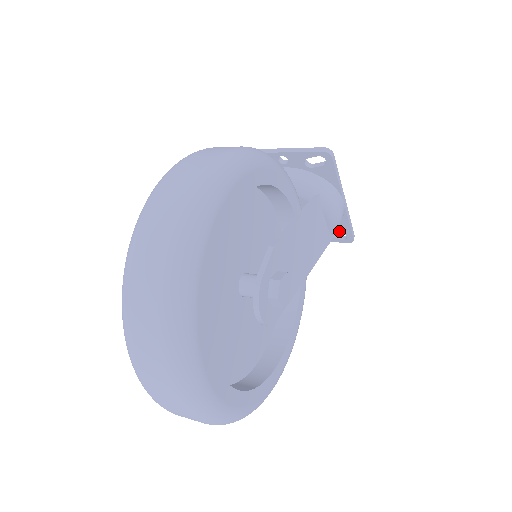
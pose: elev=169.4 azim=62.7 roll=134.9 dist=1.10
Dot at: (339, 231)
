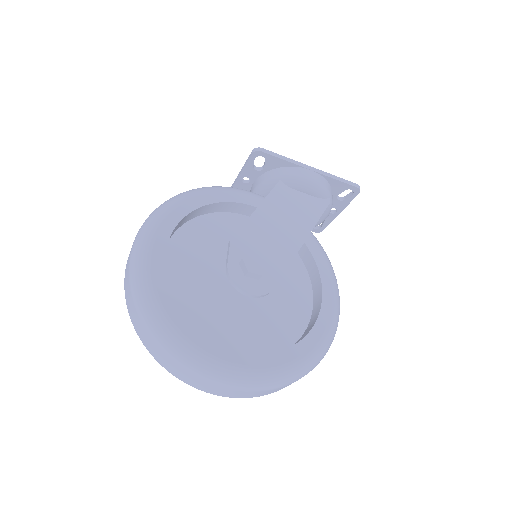
Dot at: (341, 191)
